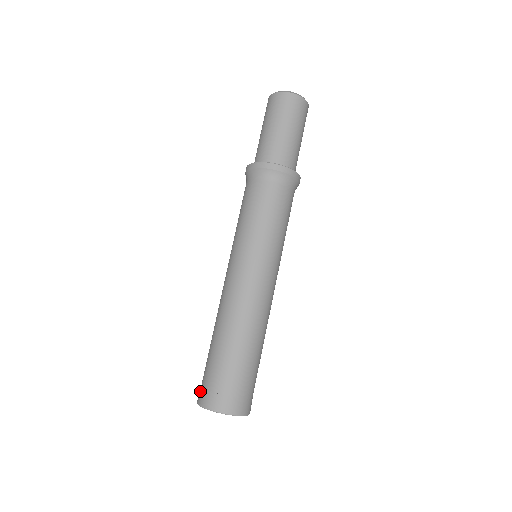
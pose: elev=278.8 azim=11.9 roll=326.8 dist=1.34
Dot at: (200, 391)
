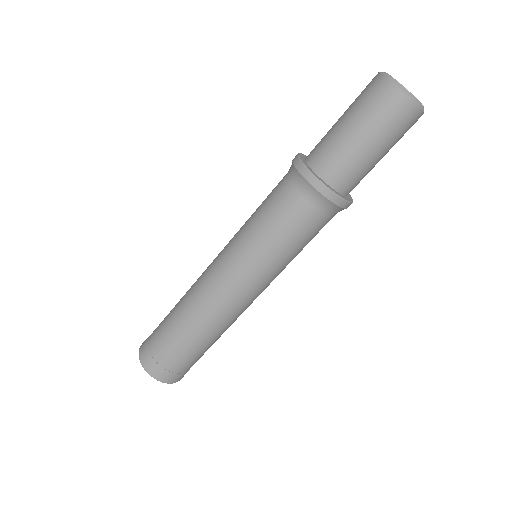
Dot at: (146, 352)
